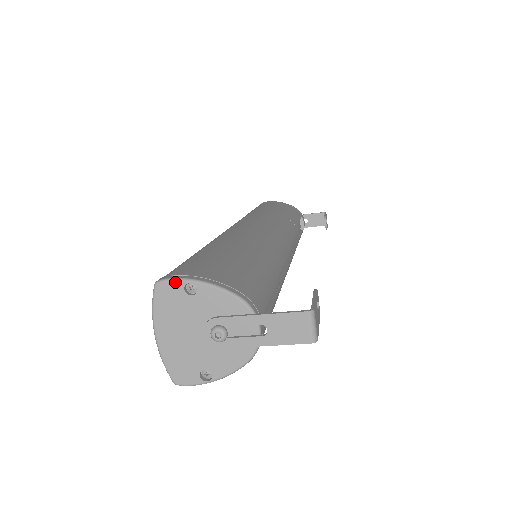
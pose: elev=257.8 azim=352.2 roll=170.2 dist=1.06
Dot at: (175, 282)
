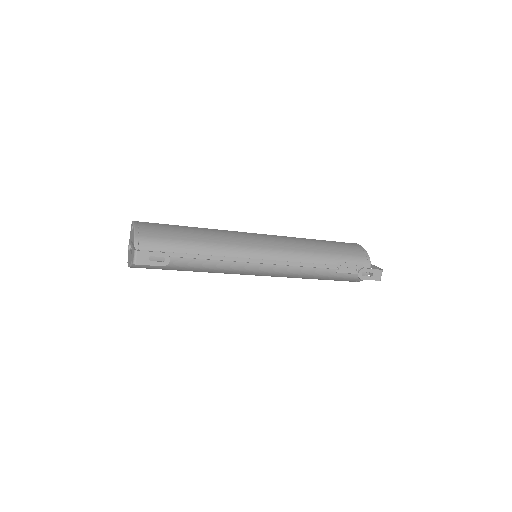
Dot at: (133, 223)
